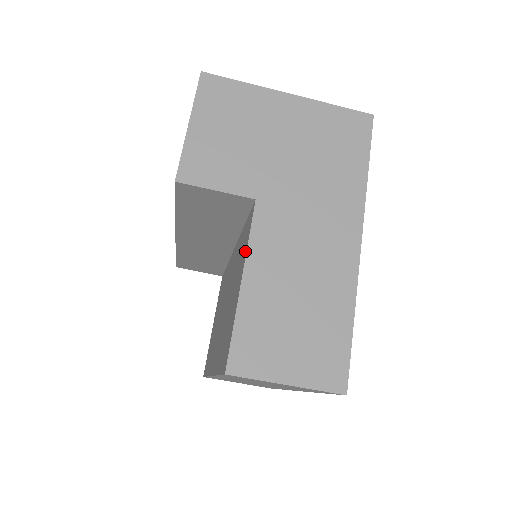
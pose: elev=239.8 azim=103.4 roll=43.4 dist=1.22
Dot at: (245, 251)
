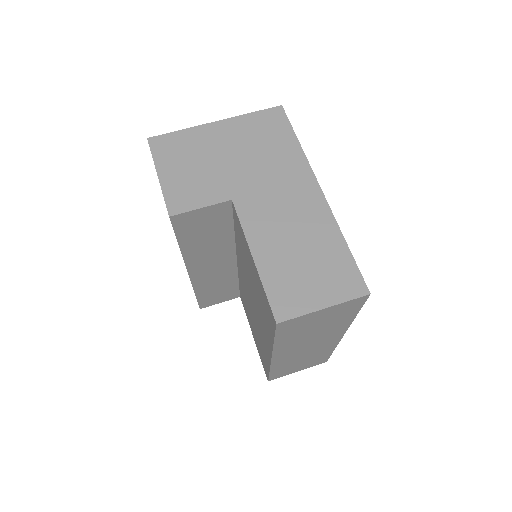
Dot at: (244, 238)
